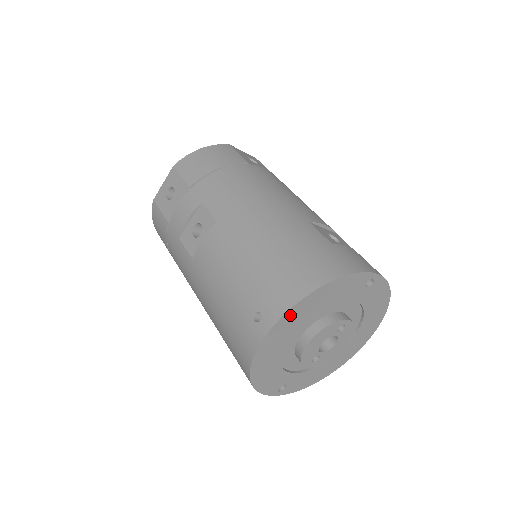
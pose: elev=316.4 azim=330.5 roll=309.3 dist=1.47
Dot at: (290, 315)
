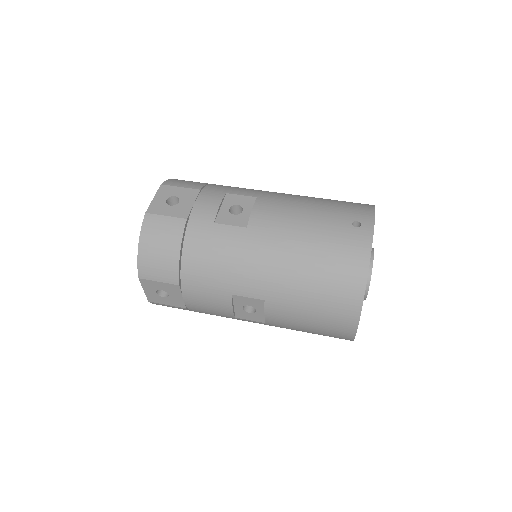
Dot at: occluded
